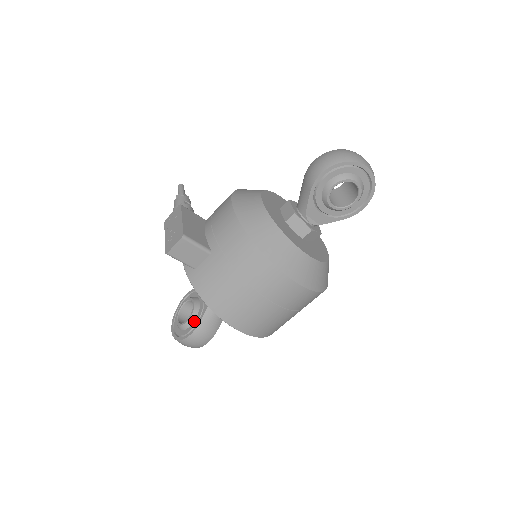
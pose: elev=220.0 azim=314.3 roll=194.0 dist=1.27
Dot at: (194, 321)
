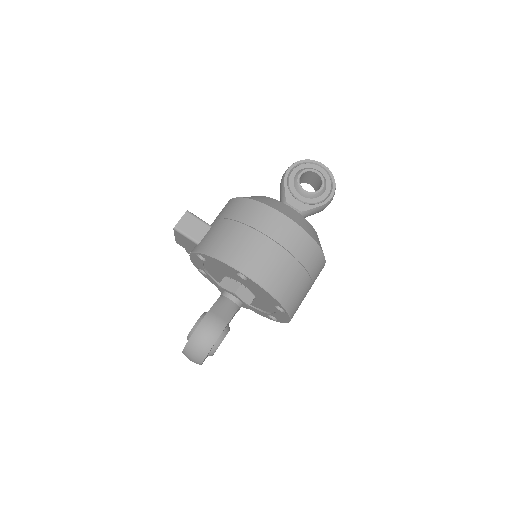
Dot at: occluded
